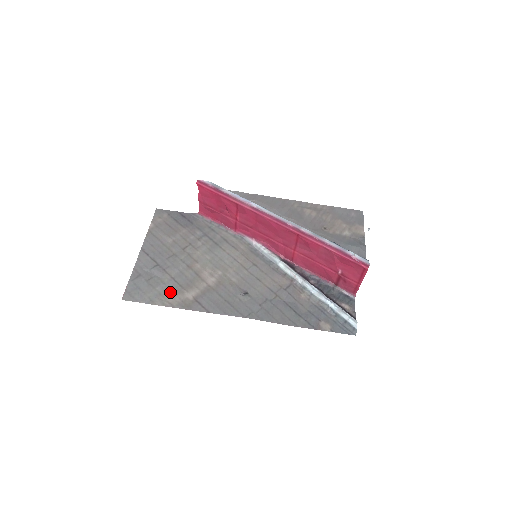
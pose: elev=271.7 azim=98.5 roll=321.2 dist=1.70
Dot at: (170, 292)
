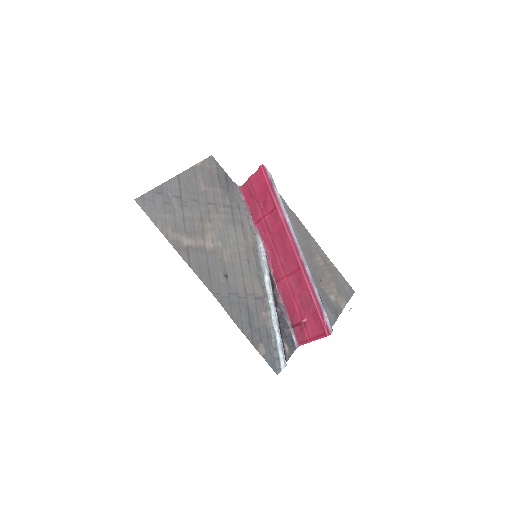
Dot at: (174, 226)
